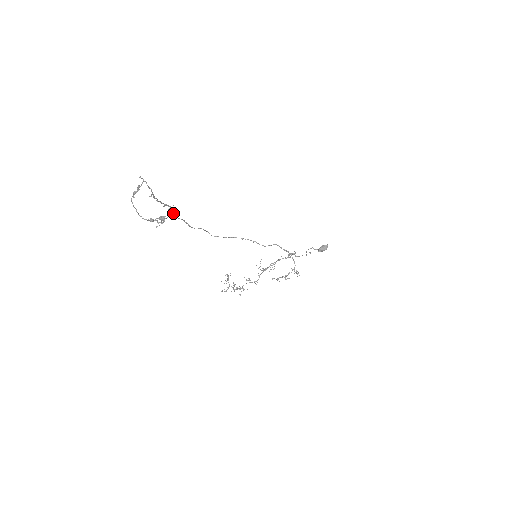
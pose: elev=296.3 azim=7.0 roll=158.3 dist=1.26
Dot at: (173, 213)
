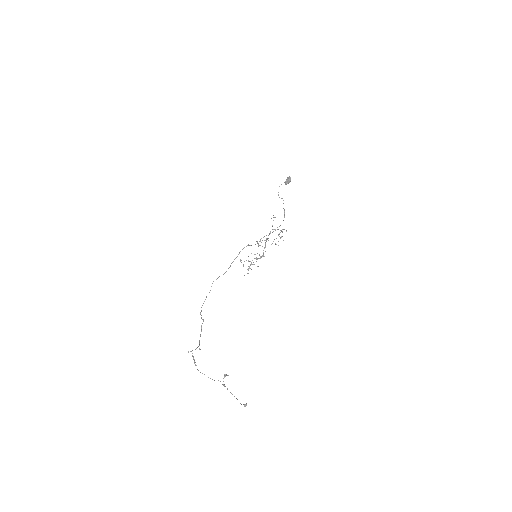
Dot at: occluded
